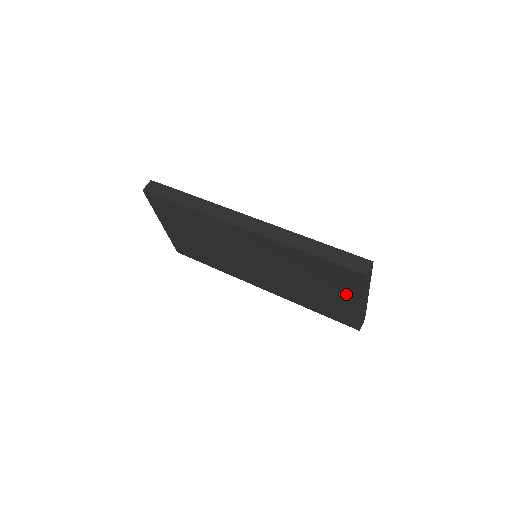
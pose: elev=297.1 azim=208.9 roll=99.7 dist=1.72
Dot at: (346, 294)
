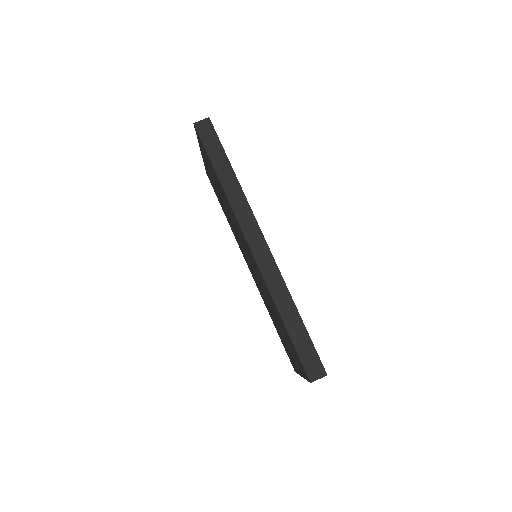
Dot at: (295, 360)
